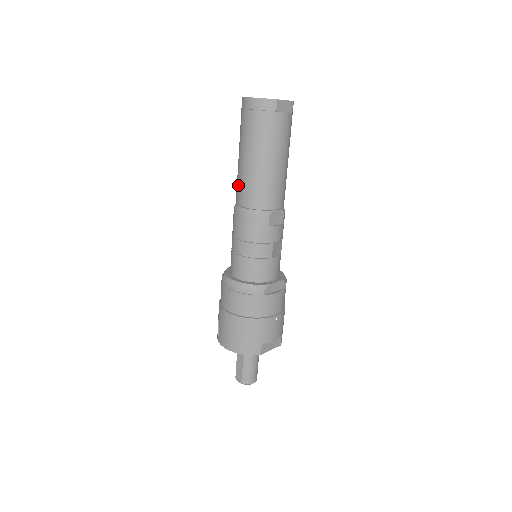
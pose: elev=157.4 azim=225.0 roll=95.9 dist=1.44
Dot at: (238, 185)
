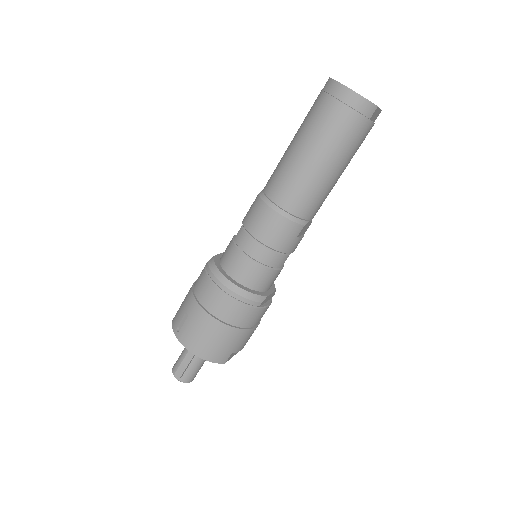
Dot at: (282, 178)
